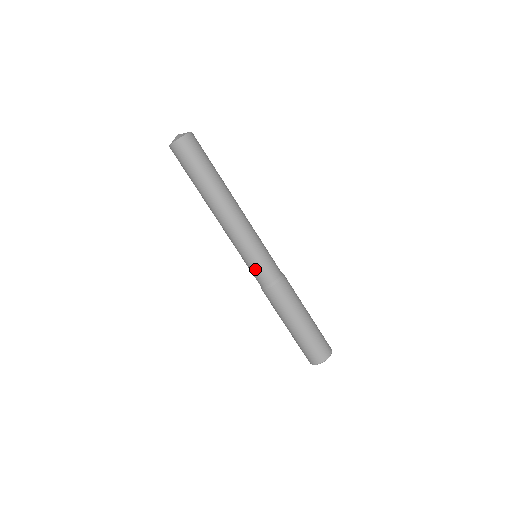
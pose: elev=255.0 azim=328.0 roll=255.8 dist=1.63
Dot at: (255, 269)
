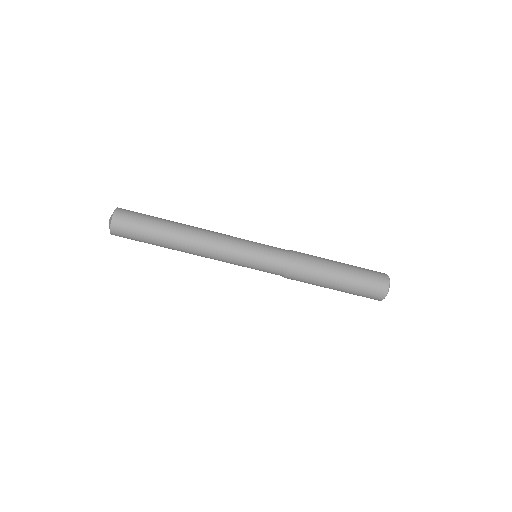
Dot at: occluded
